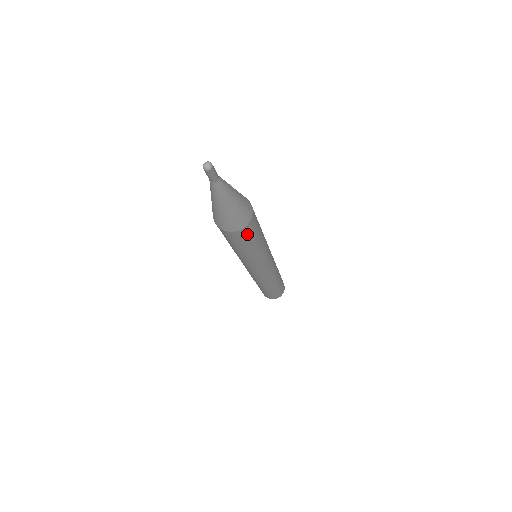
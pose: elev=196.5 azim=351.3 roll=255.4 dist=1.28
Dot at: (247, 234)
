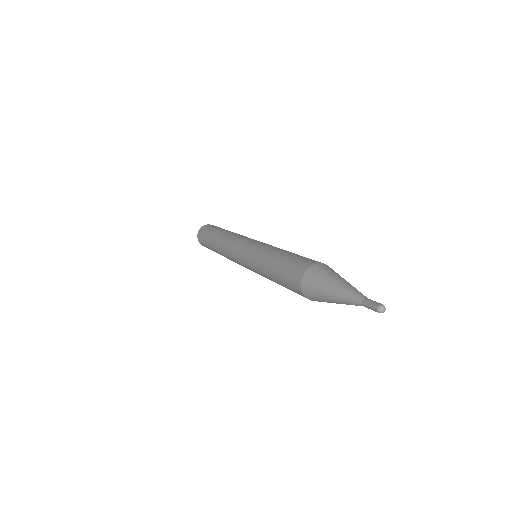
Dot at: occluded
